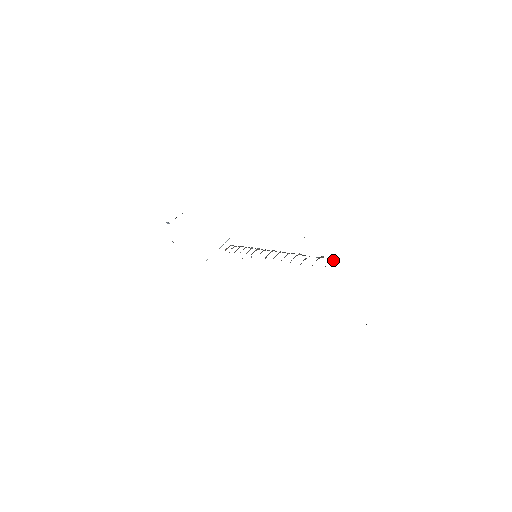
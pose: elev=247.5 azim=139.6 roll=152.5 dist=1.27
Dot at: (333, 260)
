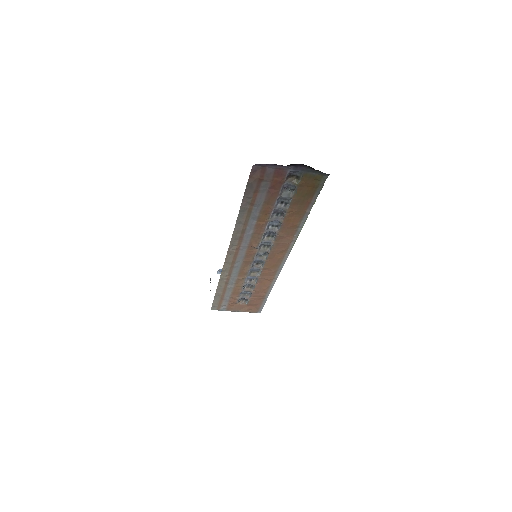
Dot at: (297, 183)
